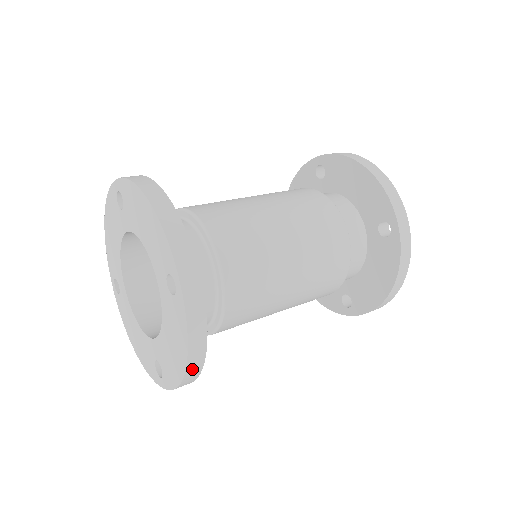
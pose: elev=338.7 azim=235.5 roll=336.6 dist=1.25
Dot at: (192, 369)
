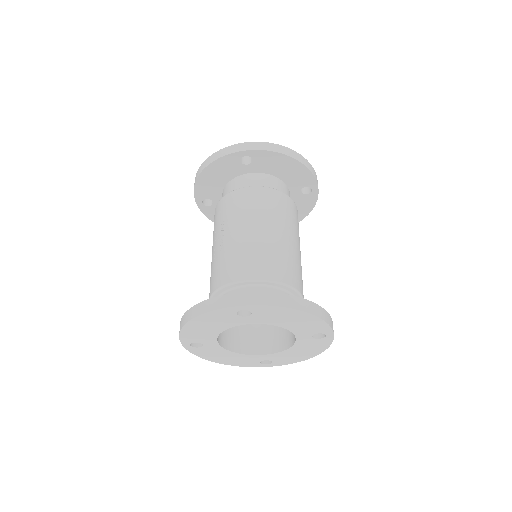
Dot at: occluded
